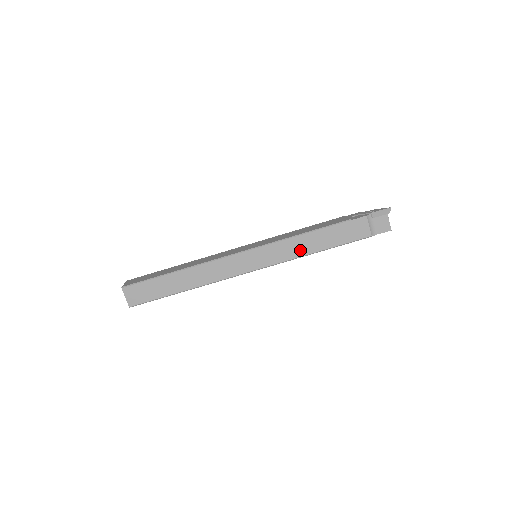
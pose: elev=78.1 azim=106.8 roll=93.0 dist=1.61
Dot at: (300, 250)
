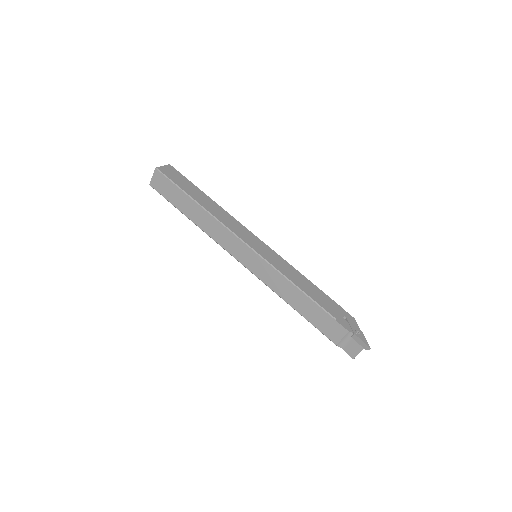
Dot at: (282, 291)
